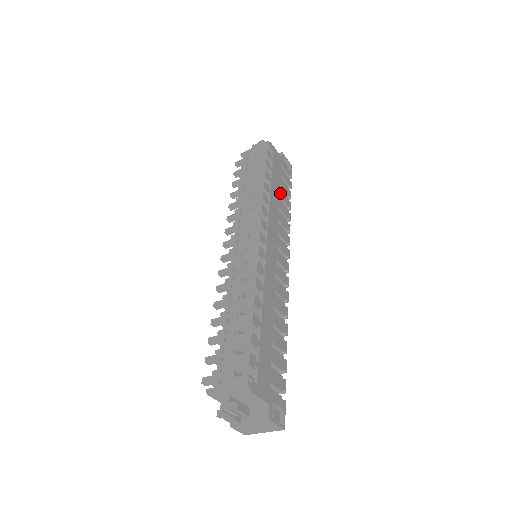
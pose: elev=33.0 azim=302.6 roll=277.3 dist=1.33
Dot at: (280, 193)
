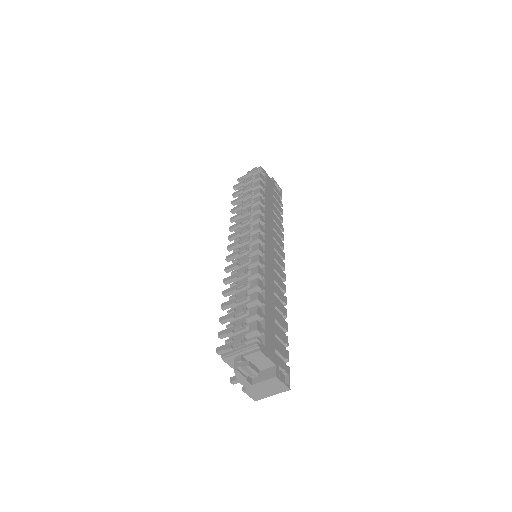
Dot at: (273, 208)
